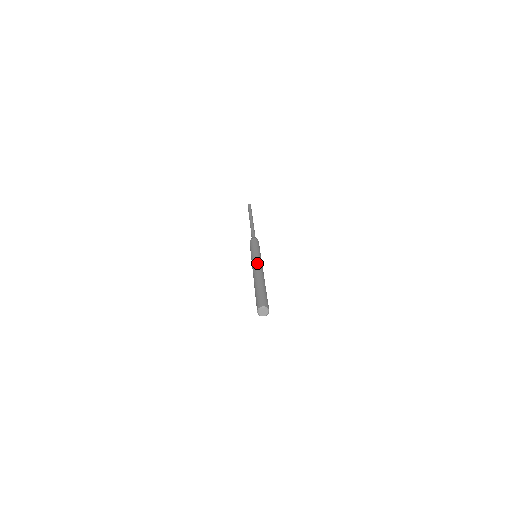
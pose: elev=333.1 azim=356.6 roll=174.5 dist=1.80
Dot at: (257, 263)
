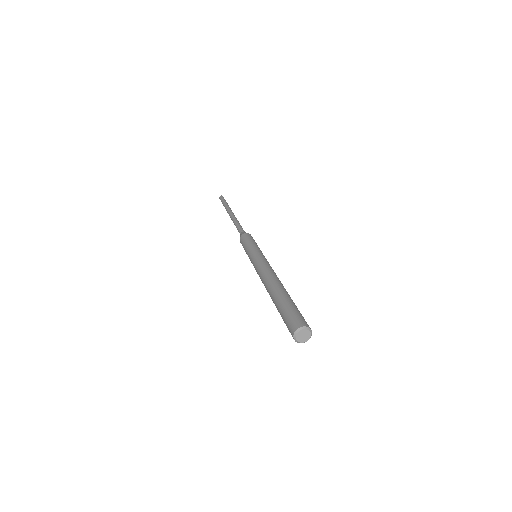
Dot at: (263, 265)
